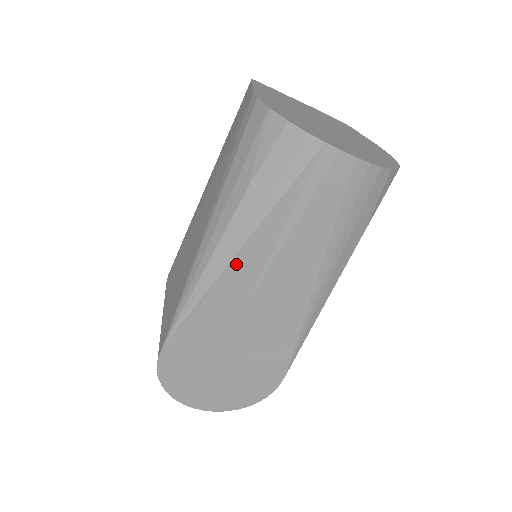
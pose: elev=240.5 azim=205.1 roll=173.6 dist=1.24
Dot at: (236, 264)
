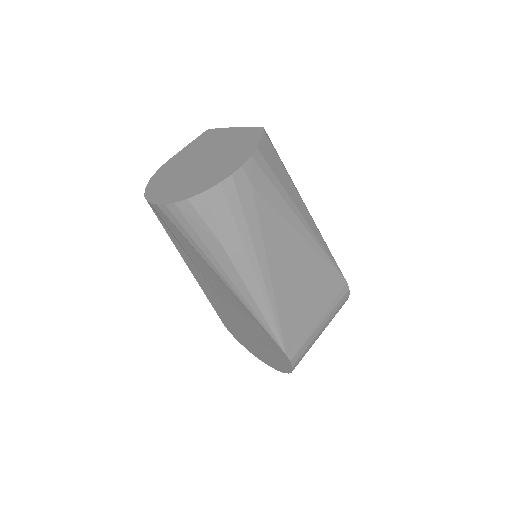
Dot at: (194, 274)
